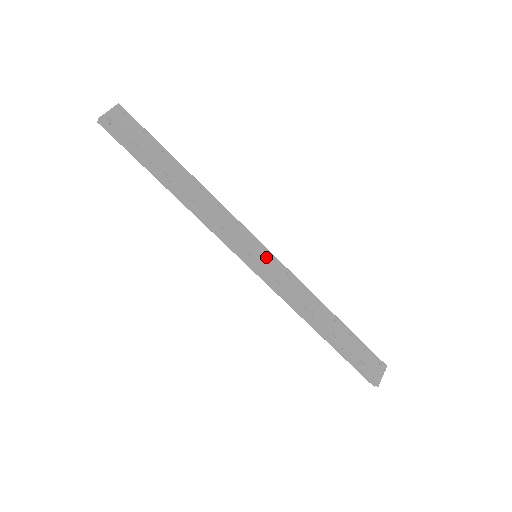
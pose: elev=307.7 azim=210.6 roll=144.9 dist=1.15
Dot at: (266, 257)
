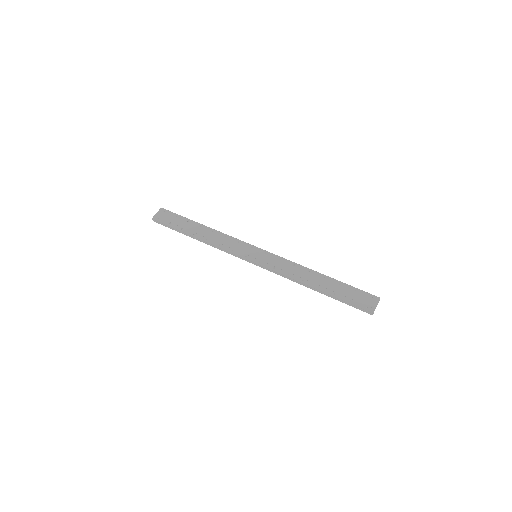
Dot at: (262, 254)
